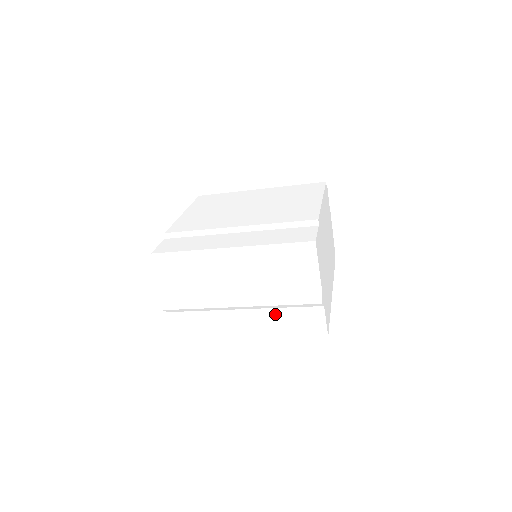
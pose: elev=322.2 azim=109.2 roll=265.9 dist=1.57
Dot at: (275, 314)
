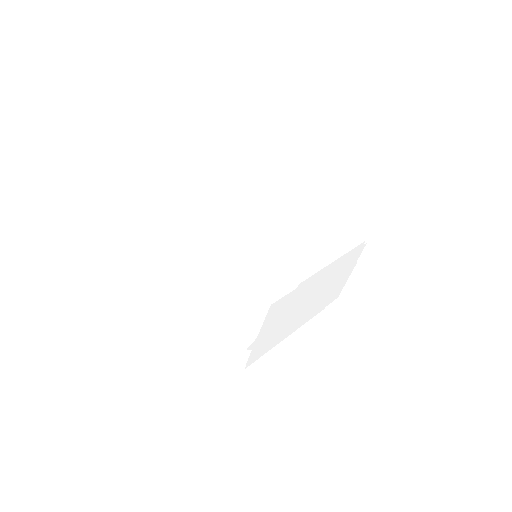
Dot at: (217, 321)
